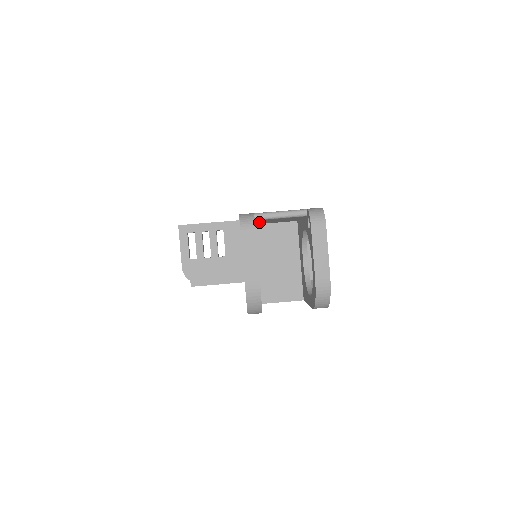
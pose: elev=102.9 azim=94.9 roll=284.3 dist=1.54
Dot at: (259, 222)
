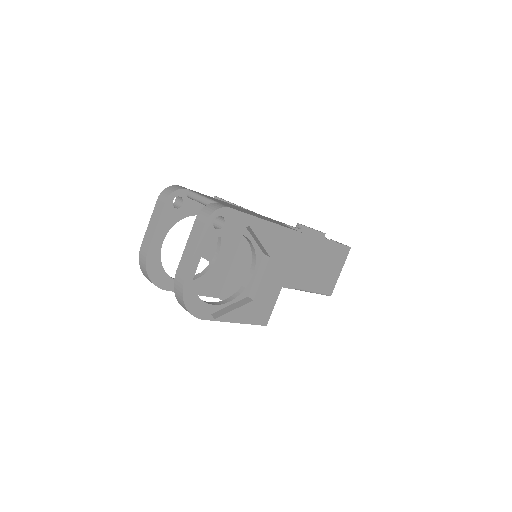
Dot at: occluded
